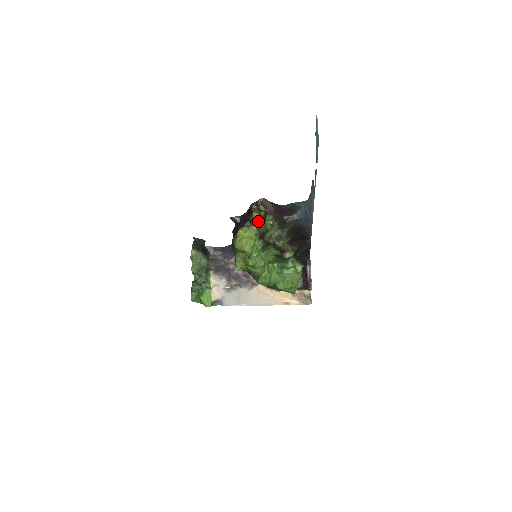
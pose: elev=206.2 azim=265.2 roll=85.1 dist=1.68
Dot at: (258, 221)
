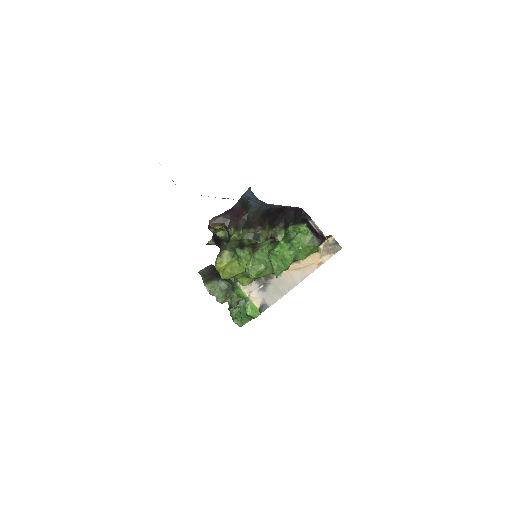
Dot at: (227, 236)
